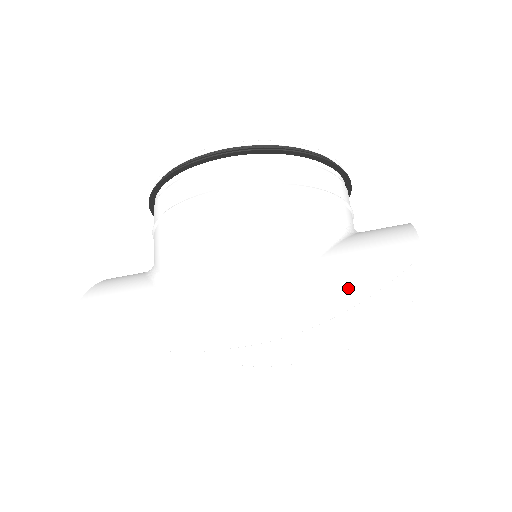
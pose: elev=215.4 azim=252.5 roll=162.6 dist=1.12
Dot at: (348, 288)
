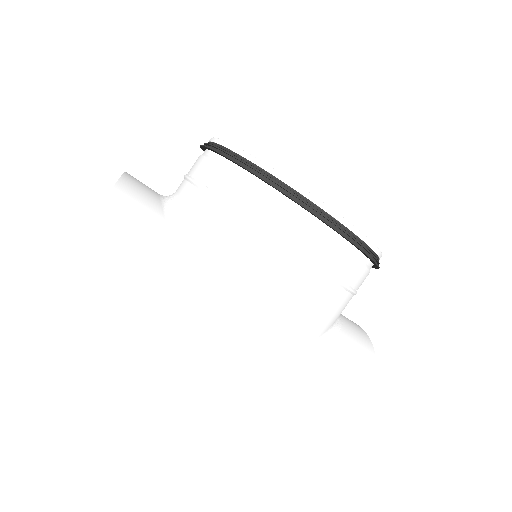
Dot at: (318, 401)
